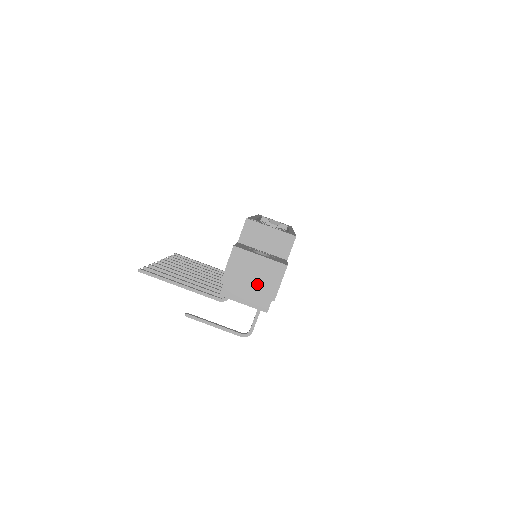
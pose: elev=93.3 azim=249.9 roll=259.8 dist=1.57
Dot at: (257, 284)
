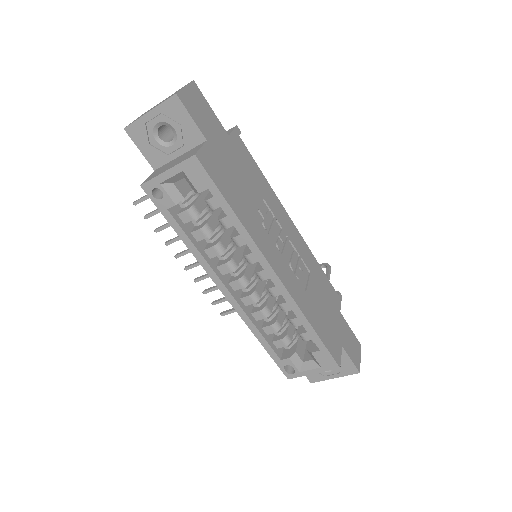
Dot at: occluded
